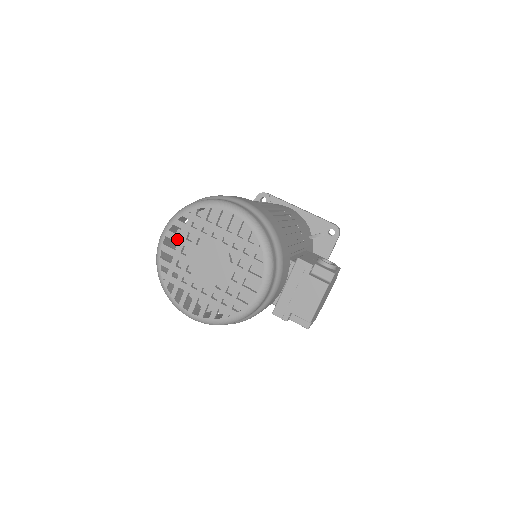
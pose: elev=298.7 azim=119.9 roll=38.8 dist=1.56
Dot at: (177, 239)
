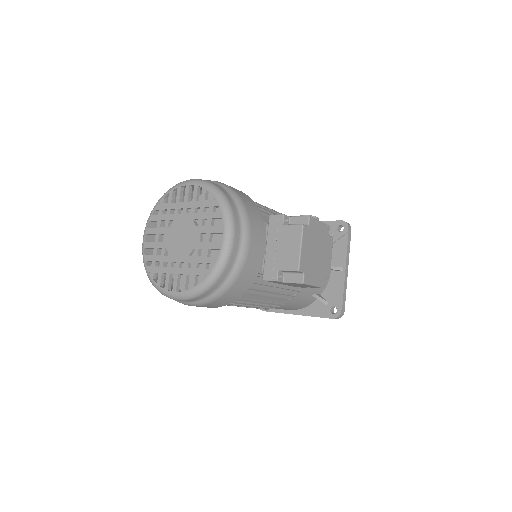
Dot at: (154, 231)
